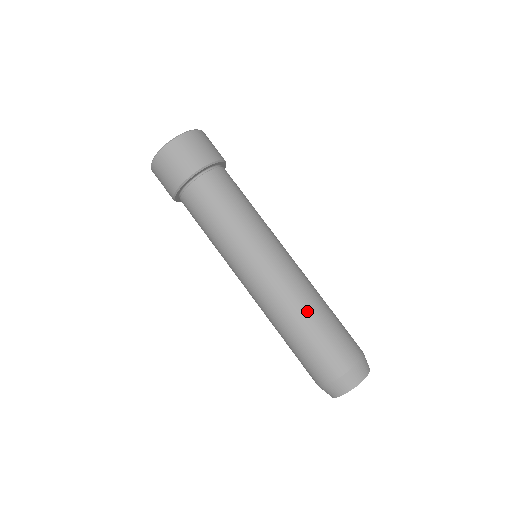
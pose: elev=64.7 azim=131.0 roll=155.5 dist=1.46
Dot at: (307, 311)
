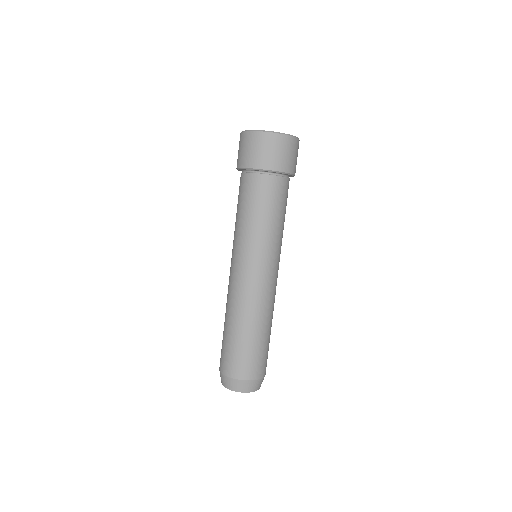
Dot at: (264, 323)
